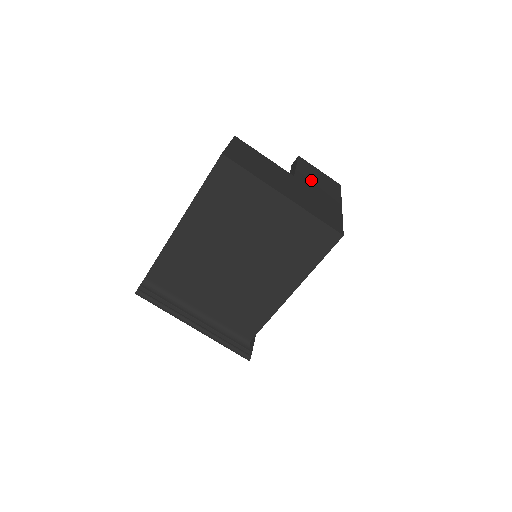
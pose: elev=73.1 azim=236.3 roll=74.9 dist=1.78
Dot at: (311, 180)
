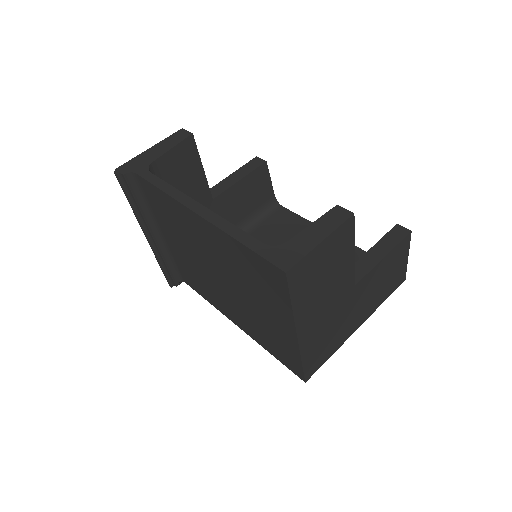
Dot at: (372, 285)
